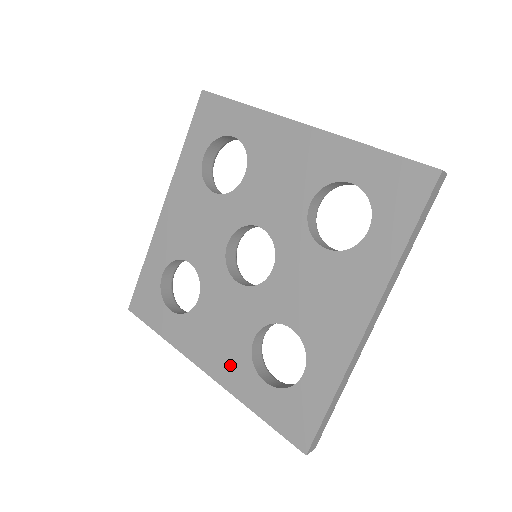
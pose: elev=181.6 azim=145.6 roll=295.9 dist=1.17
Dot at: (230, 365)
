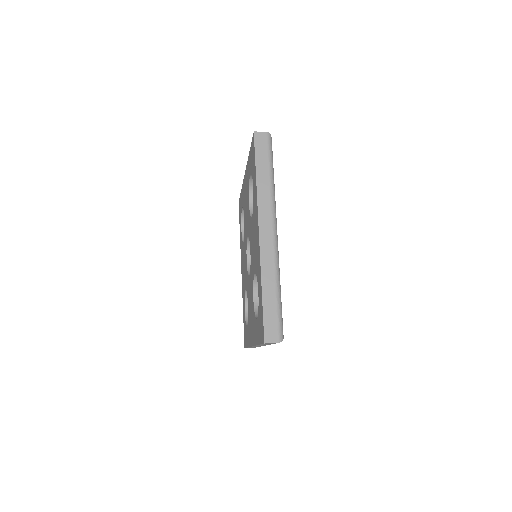
Dot at: (243, 285)
